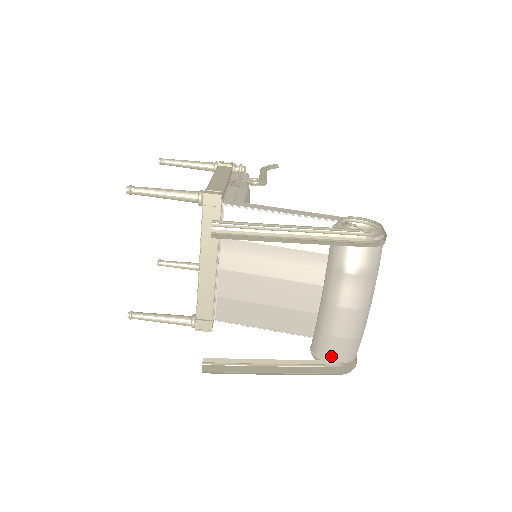
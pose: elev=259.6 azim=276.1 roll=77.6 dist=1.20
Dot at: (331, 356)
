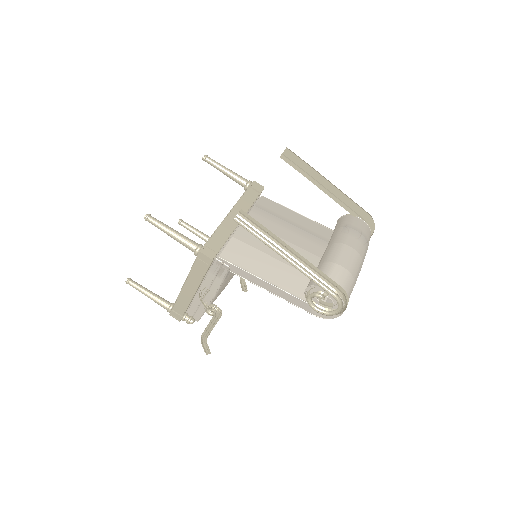
Dot at: occluded
